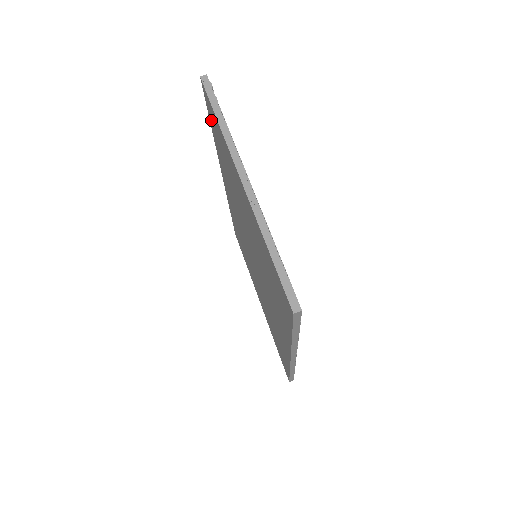
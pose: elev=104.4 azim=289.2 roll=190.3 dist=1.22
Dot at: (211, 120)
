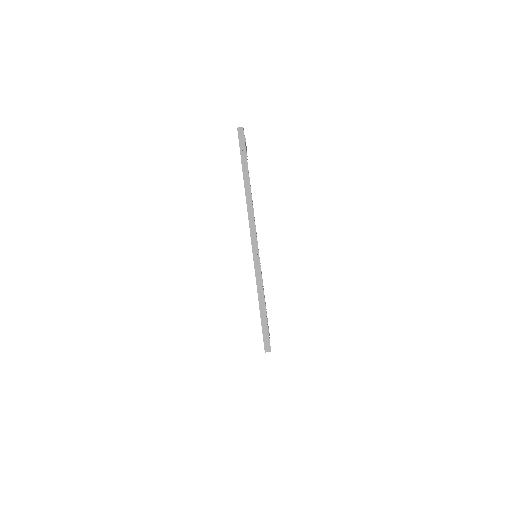
Dot at: occluded
